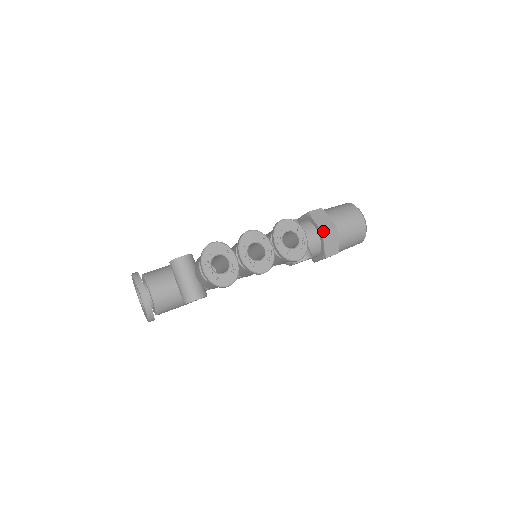
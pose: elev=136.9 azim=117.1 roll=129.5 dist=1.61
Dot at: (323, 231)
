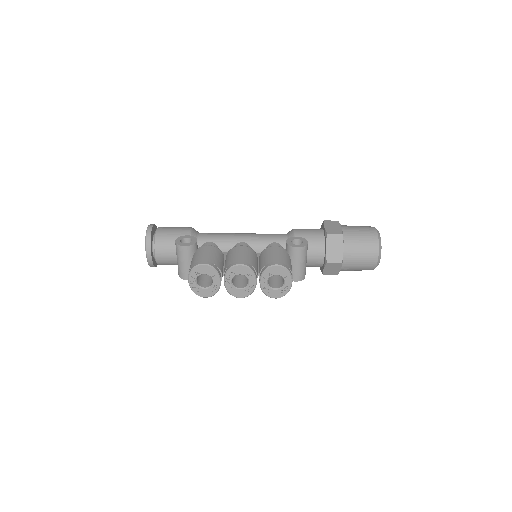
Dot at: (327, 262)
